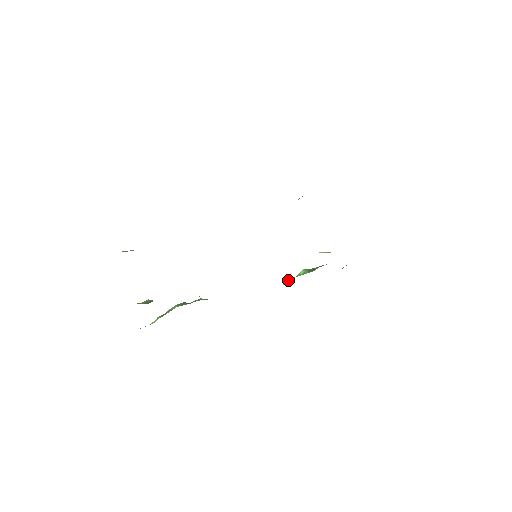
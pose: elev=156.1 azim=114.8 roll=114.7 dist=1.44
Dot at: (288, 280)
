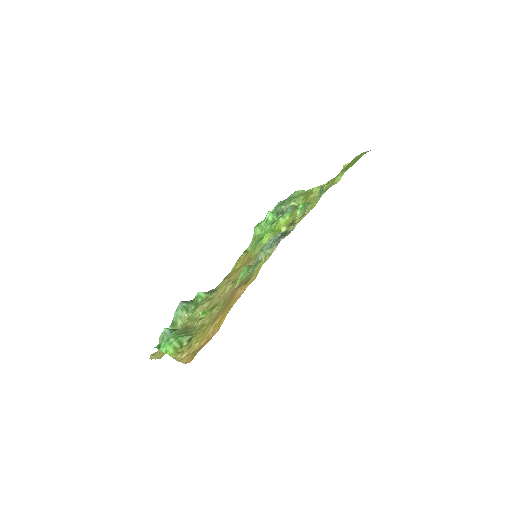
Dot at: (259, 229)
